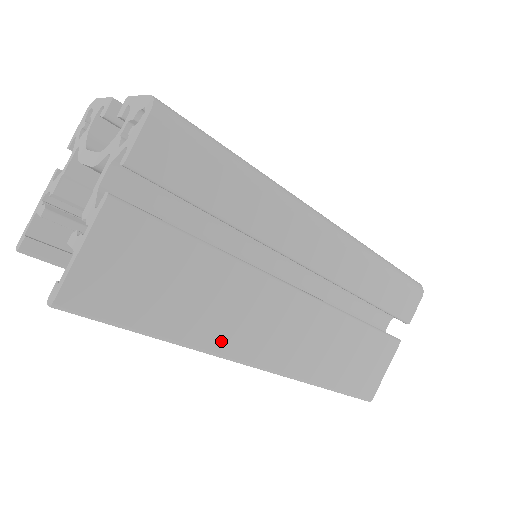
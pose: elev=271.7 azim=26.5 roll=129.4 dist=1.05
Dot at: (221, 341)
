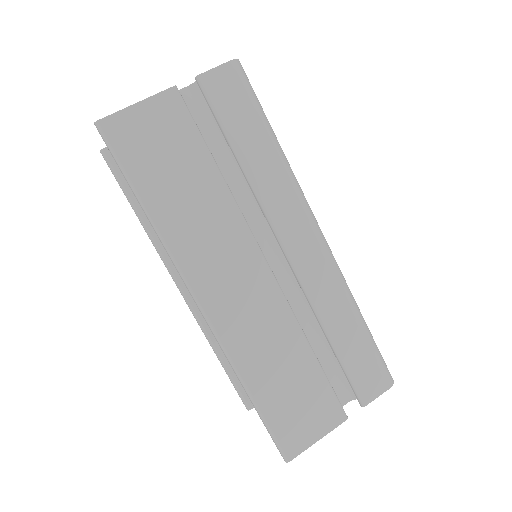
Dot at: (185, 251)
